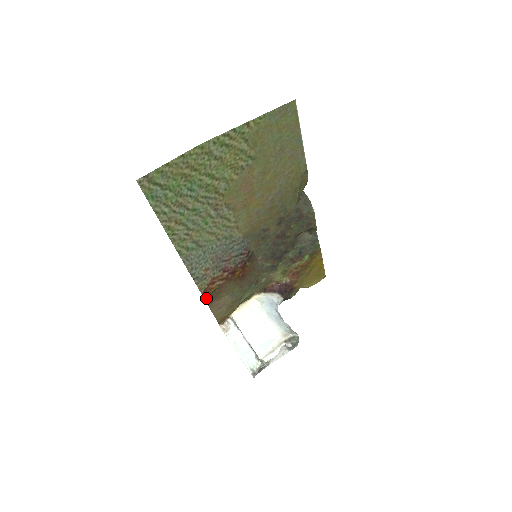
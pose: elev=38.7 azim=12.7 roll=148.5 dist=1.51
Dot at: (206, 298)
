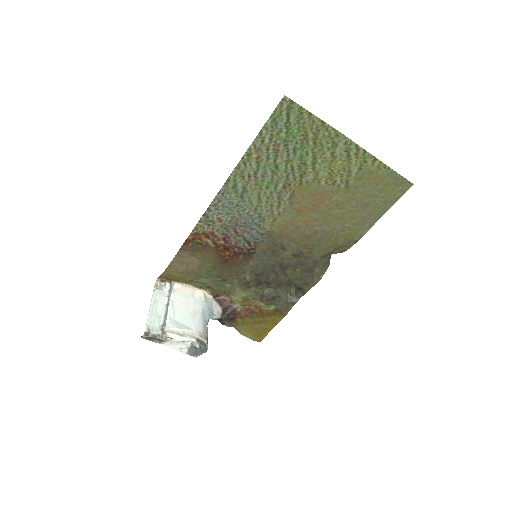
Dot at: (187, 241)
